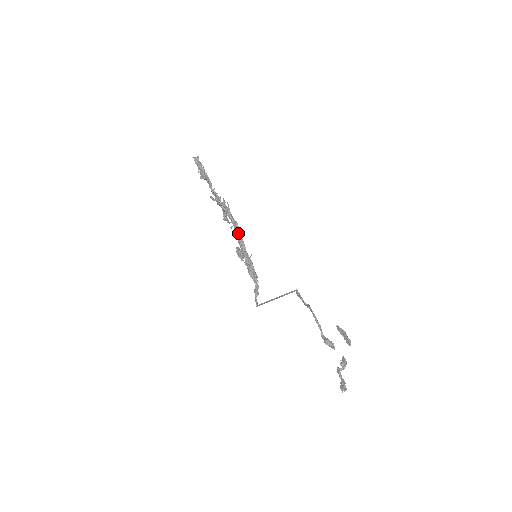
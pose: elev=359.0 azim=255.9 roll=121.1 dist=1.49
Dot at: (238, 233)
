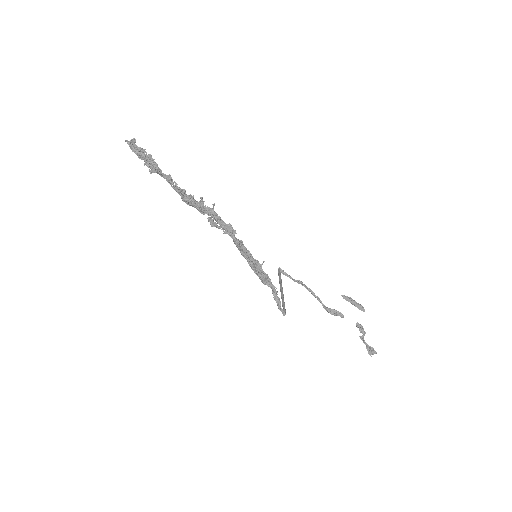
Dot at: (236, 238)
